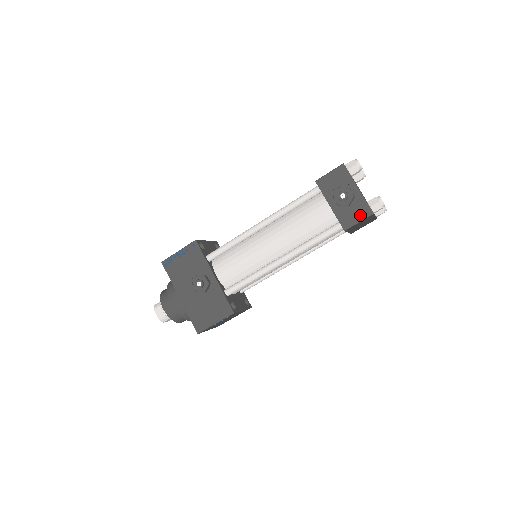
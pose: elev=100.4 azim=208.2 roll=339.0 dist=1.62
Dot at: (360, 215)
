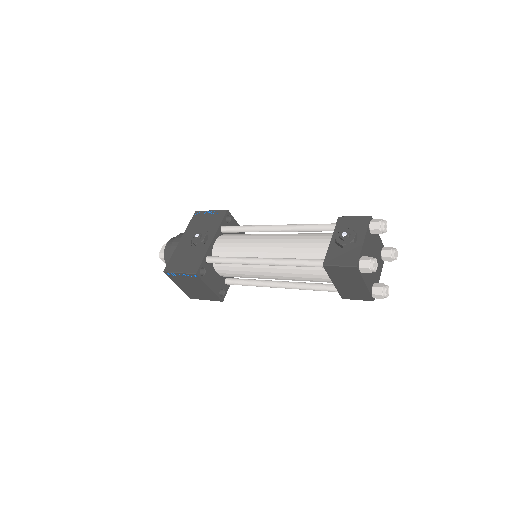
Dot at: (345, 261)
